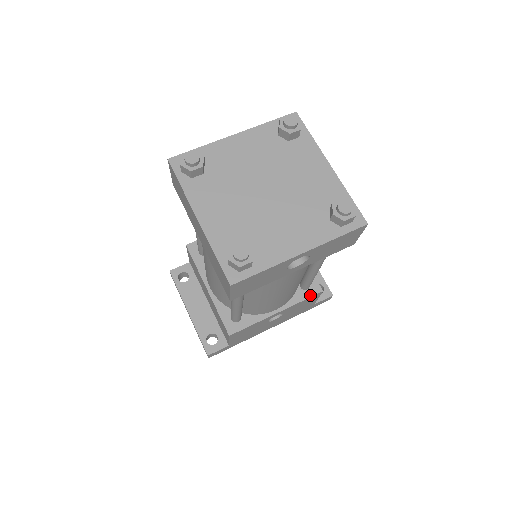
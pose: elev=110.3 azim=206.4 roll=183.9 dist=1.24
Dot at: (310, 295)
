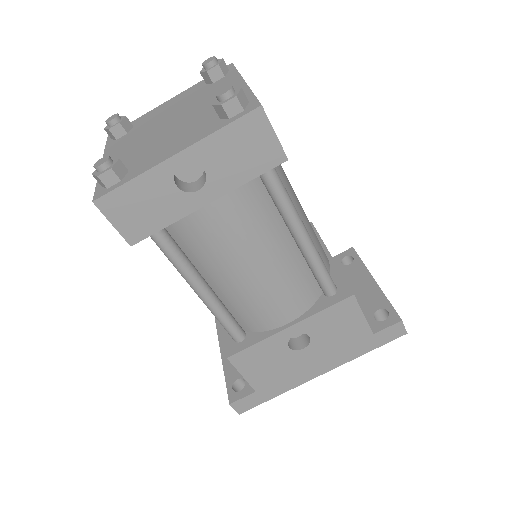
Dot at: (335, 301)
